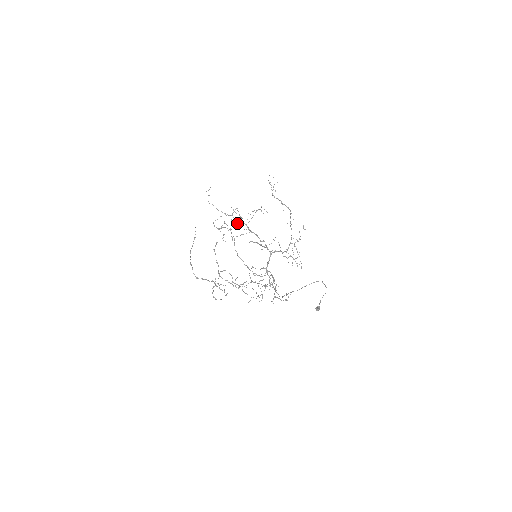
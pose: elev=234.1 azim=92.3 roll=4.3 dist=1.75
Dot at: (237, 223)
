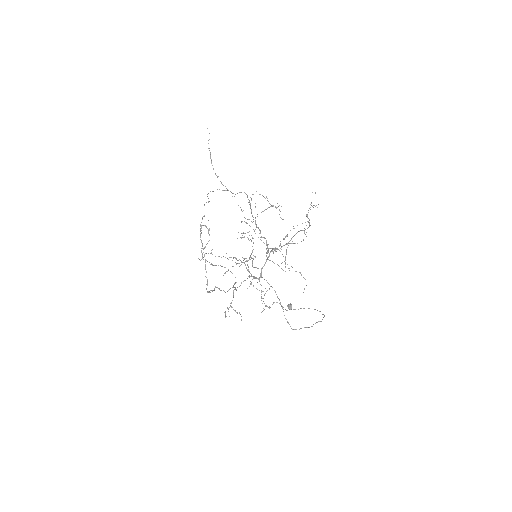
Dot at: occluded
